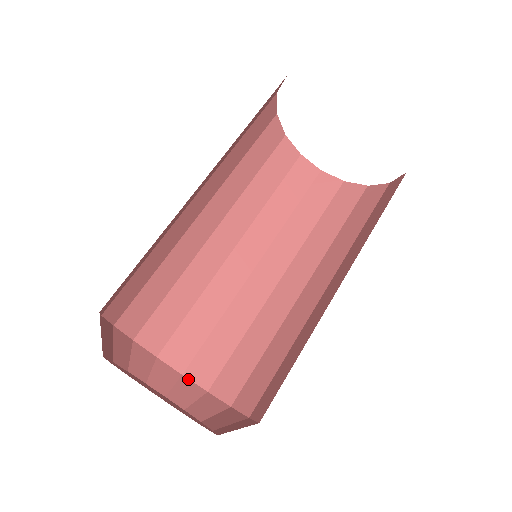
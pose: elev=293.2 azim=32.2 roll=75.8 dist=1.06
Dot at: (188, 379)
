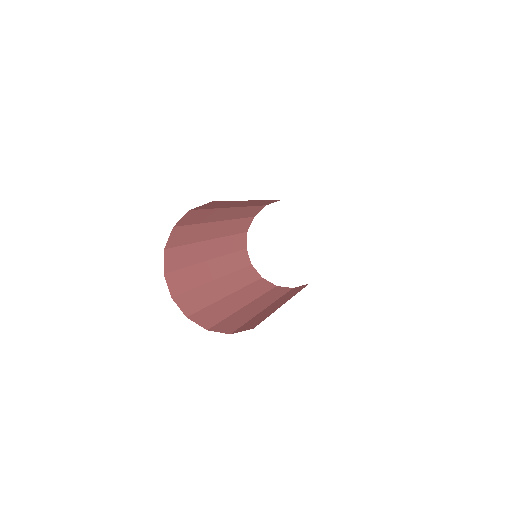
Dot at: (175, 302)
